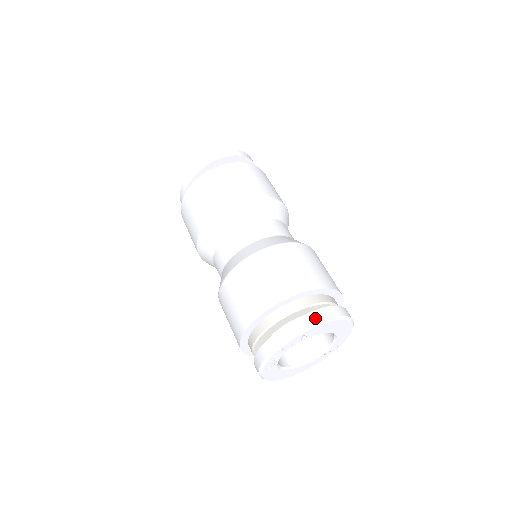
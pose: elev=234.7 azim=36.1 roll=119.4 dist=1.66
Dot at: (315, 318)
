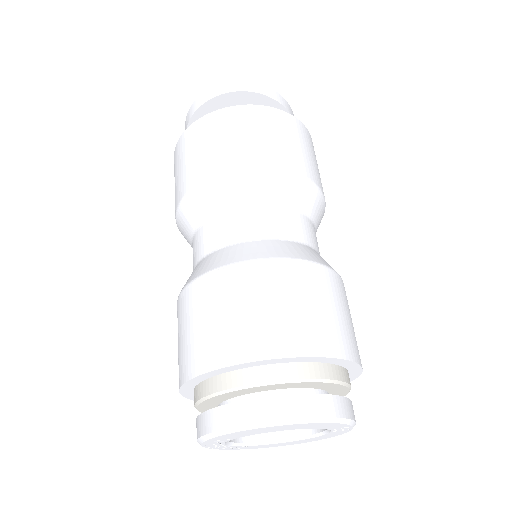
Dot at: (211, 423)
